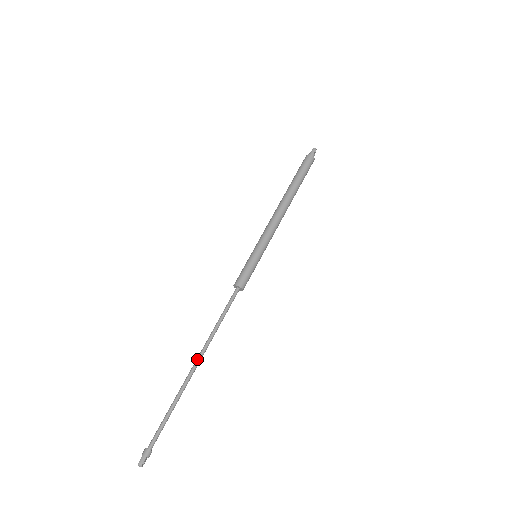
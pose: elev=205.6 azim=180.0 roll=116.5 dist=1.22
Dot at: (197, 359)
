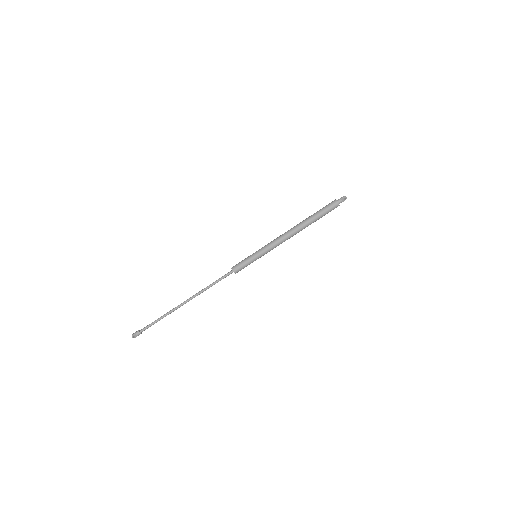
Dot at: (187, 299)
